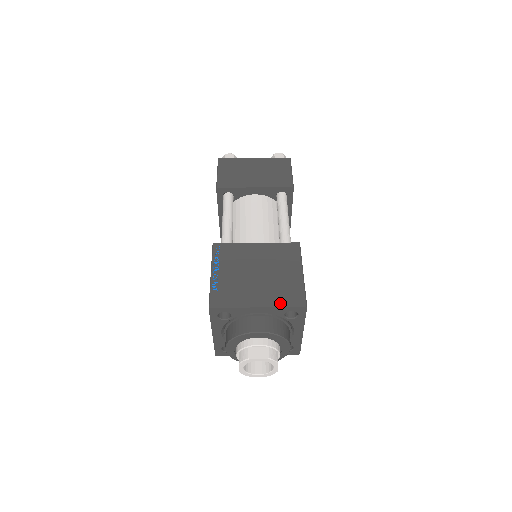
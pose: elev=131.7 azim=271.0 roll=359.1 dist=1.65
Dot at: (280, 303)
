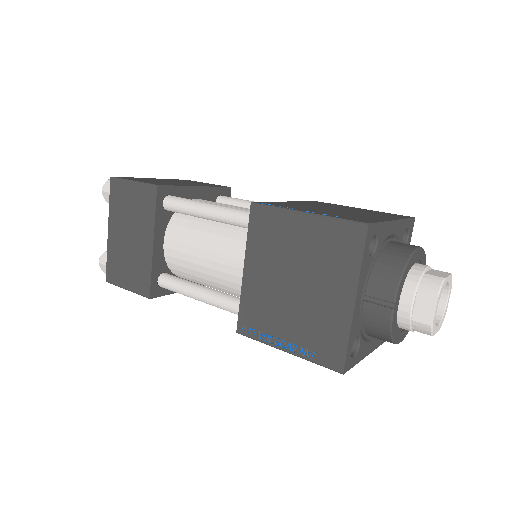
Dot at: (399, 217)
